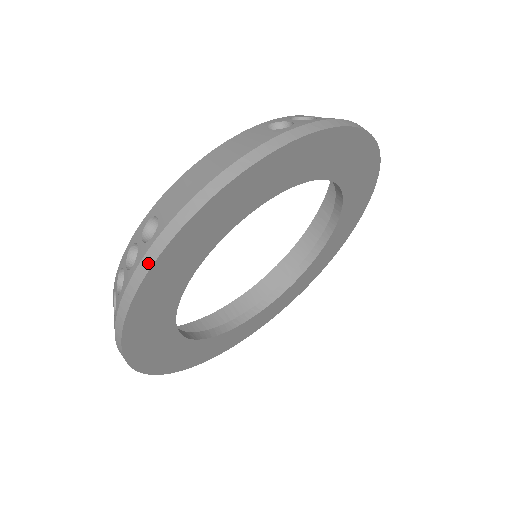
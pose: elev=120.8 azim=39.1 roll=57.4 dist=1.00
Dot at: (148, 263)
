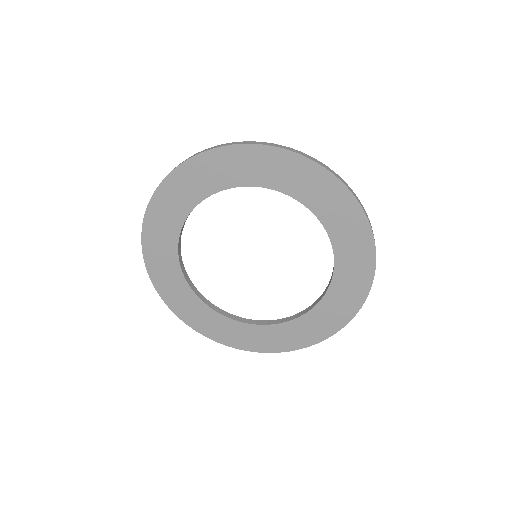
Dot at: (169, 174)
